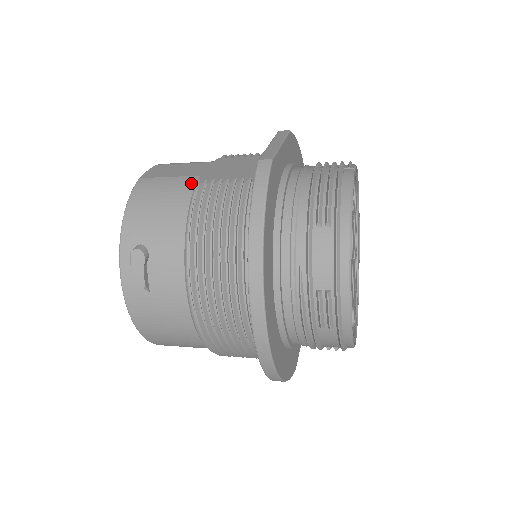
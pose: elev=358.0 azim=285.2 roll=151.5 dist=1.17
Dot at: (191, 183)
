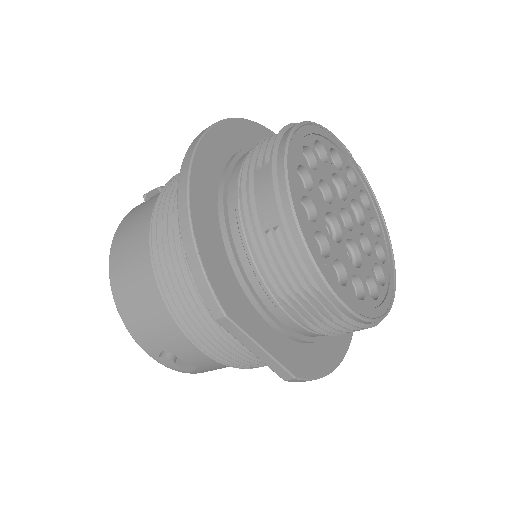
Dot at: occluded
